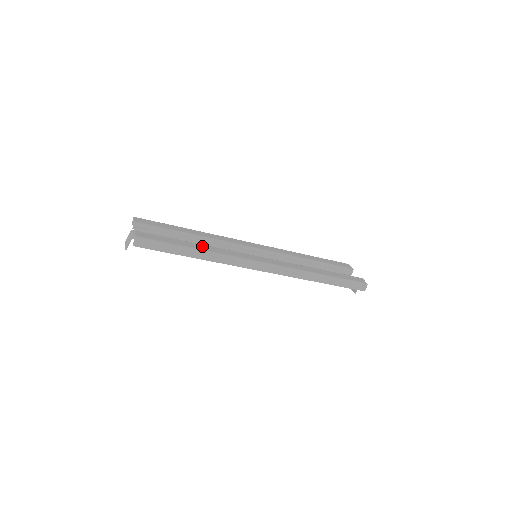
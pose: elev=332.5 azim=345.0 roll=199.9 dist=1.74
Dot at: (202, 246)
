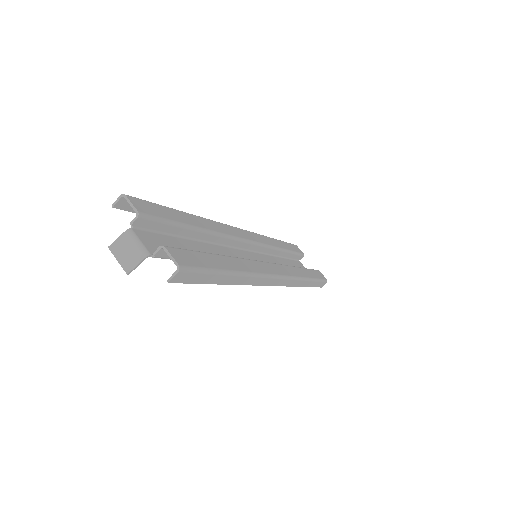
Dot at: (234, 261)
